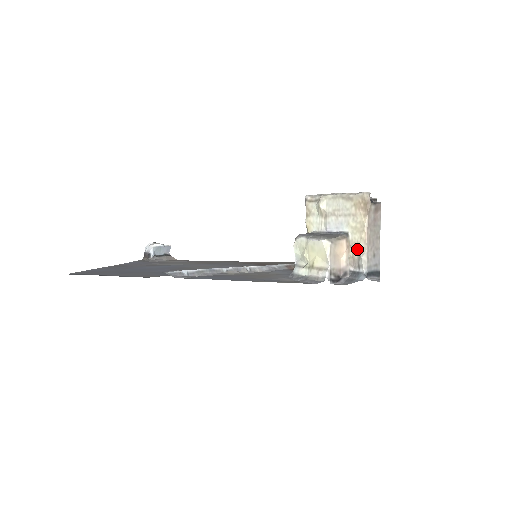
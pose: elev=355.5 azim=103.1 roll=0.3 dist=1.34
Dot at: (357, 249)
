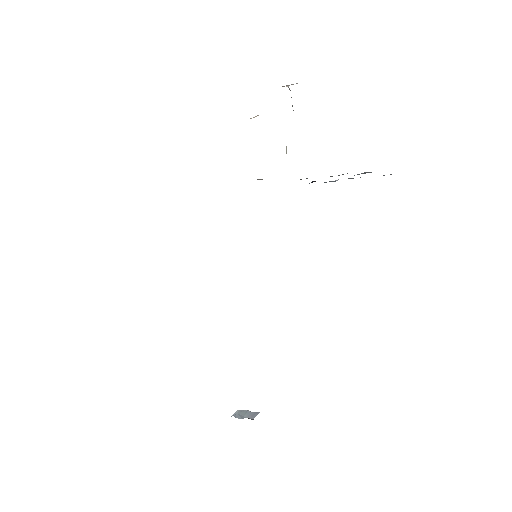
Dot at: occluded
